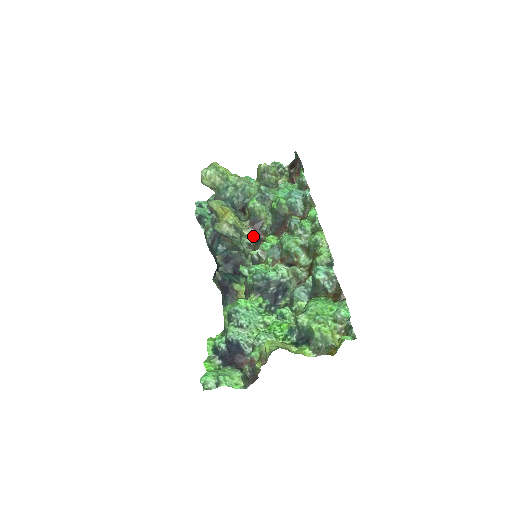
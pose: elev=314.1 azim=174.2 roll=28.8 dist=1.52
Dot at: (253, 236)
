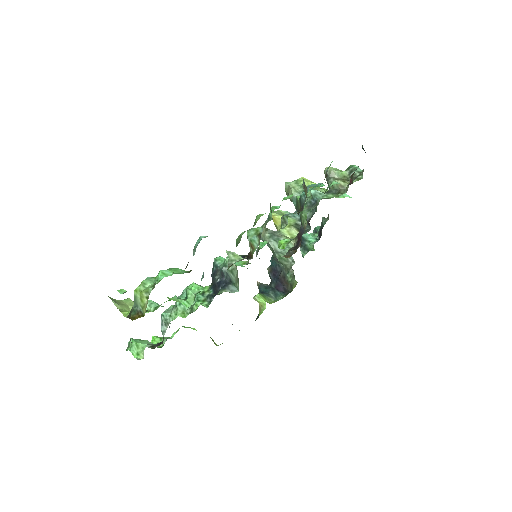
Dot at: (294, 246)
